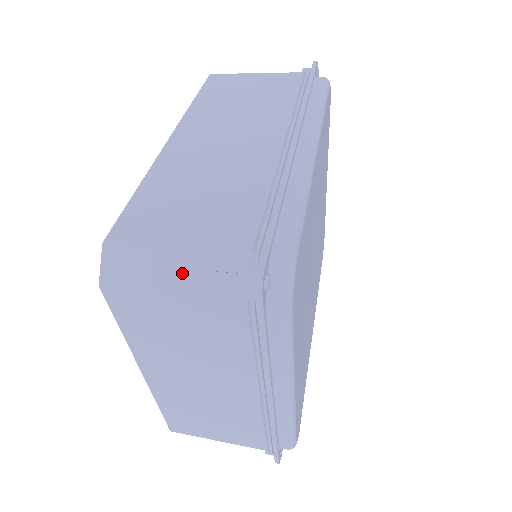
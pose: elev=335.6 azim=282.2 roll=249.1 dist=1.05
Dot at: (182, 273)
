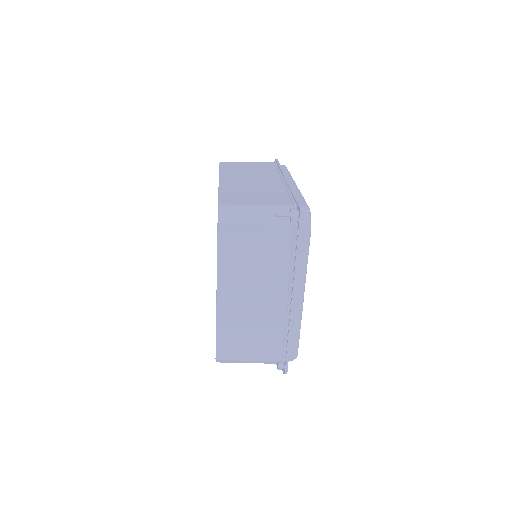
Dot at: (261, 215)
